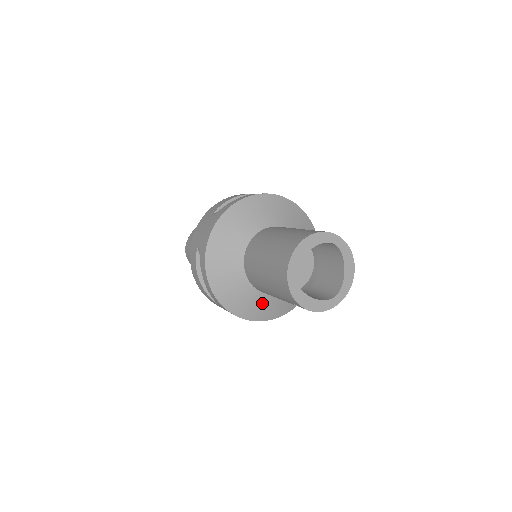
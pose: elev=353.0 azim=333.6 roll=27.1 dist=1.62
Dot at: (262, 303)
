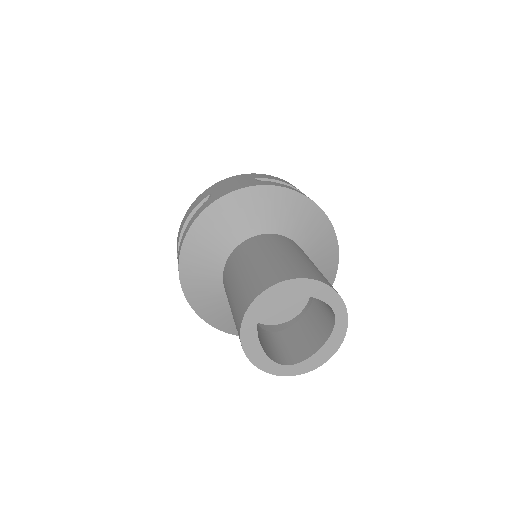
Dot at: (217, 302)
